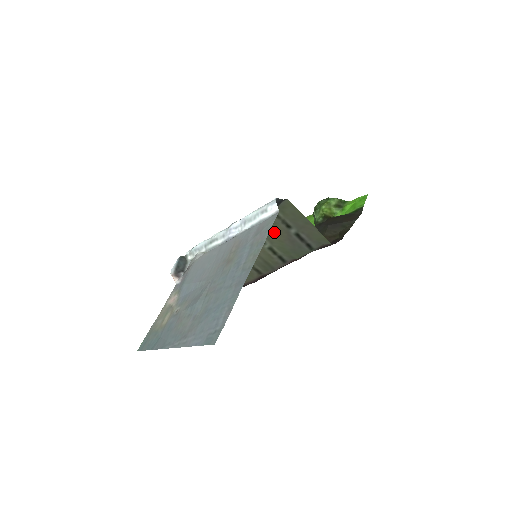
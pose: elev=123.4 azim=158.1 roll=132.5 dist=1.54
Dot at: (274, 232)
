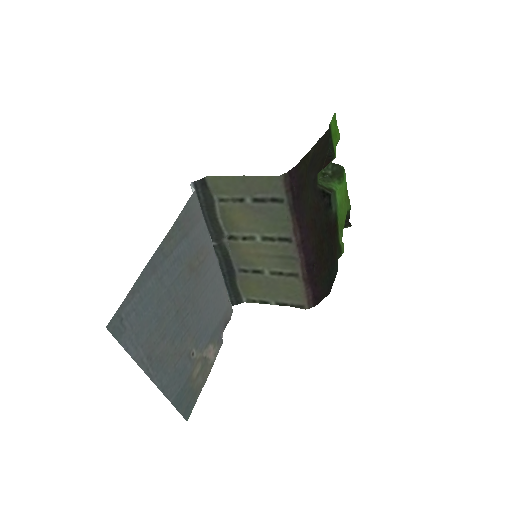
Dot at: (242, 218)
